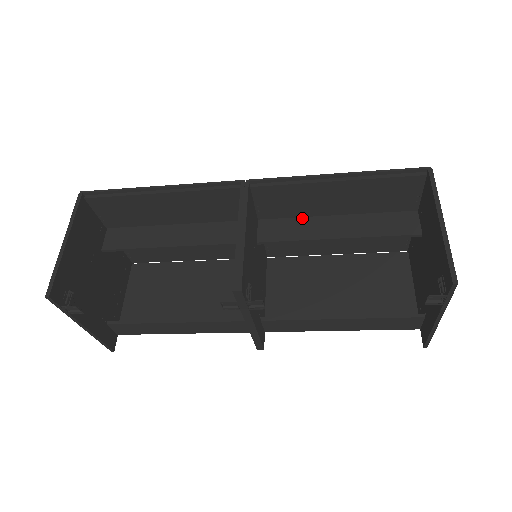
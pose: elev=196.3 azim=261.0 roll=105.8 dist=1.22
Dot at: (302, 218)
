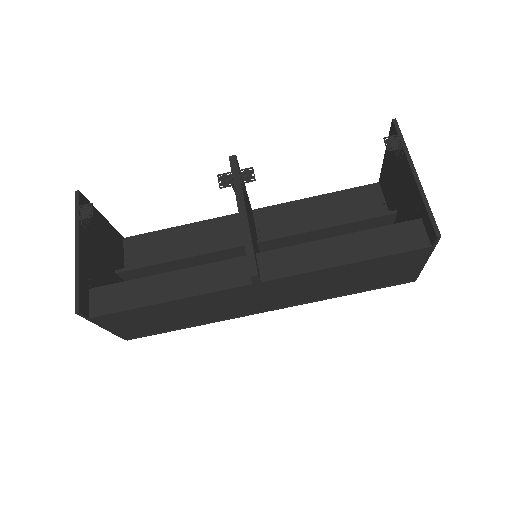
Dot at: occluded
